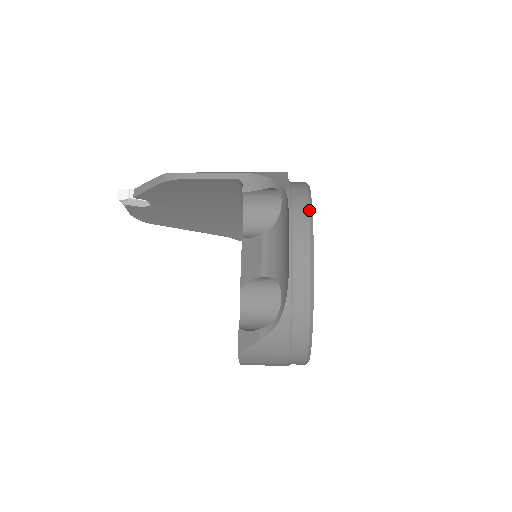
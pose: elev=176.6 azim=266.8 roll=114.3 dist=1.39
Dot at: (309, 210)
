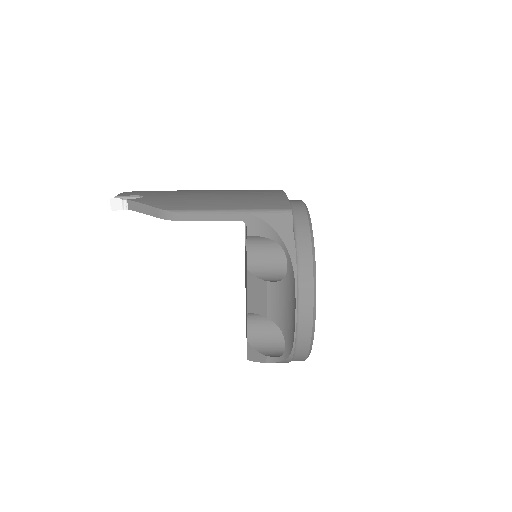
Dot at: (314, 291)
